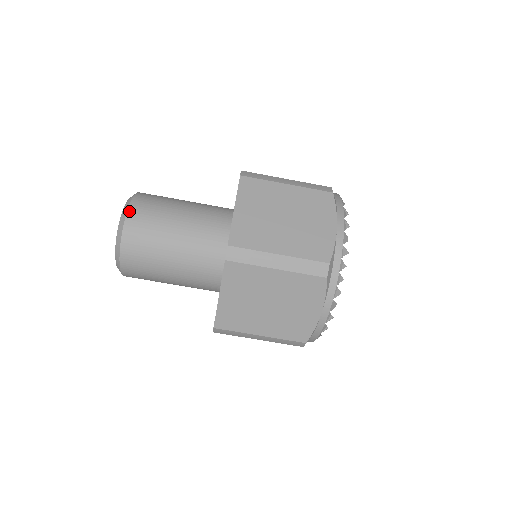
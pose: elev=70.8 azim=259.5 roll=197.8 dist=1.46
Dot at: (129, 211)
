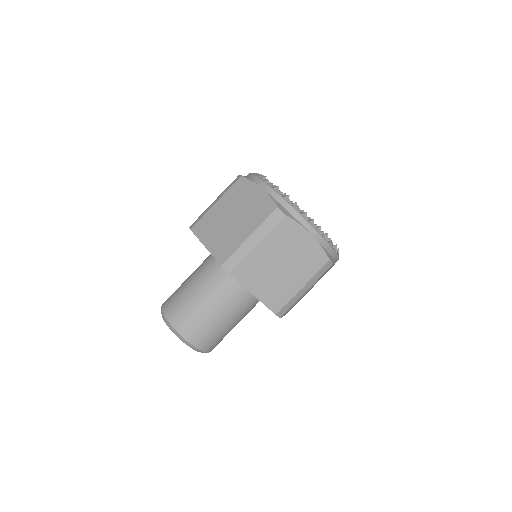
Dot at: occluded
